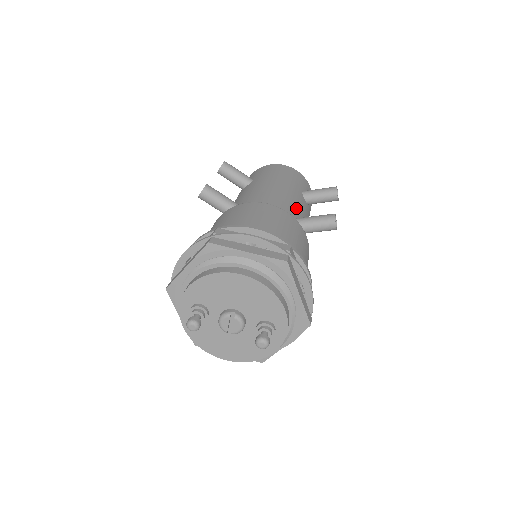
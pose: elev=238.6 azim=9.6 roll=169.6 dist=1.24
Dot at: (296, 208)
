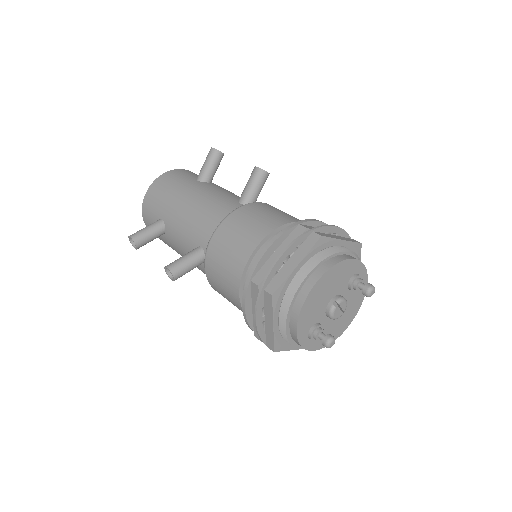
Dot at: (224, 196)
